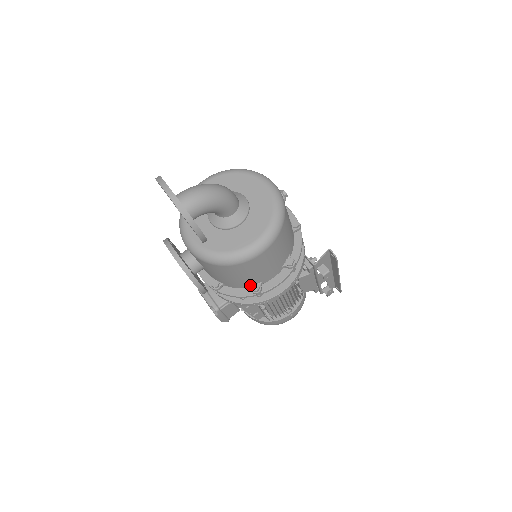
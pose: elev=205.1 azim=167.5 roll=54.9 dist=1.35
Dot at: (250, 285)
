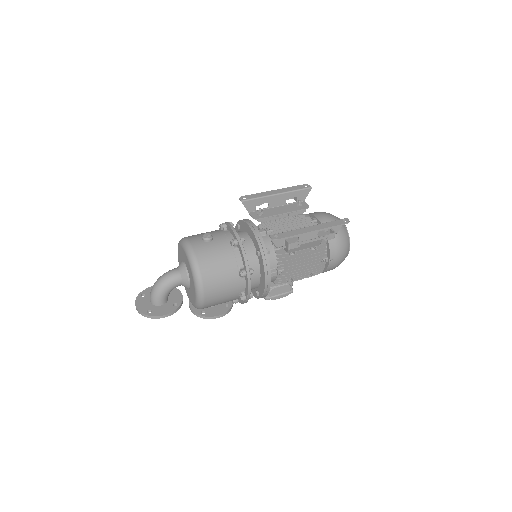
Dot at: occluded
